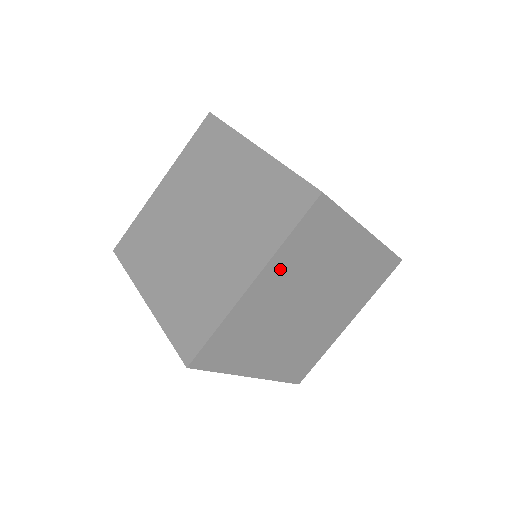
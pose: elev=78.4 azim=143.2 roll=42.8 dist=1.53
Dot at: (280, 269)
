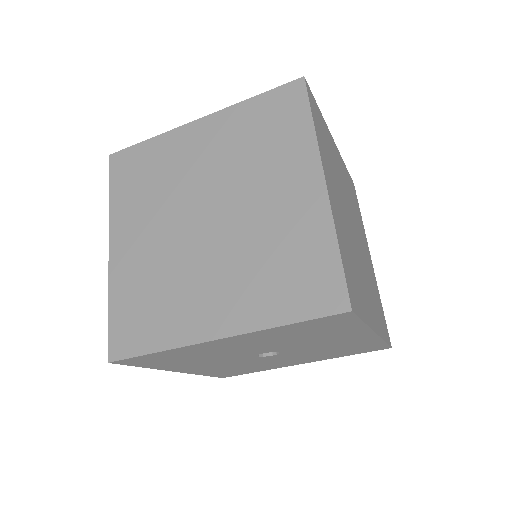
Dot at: (326, 167)
